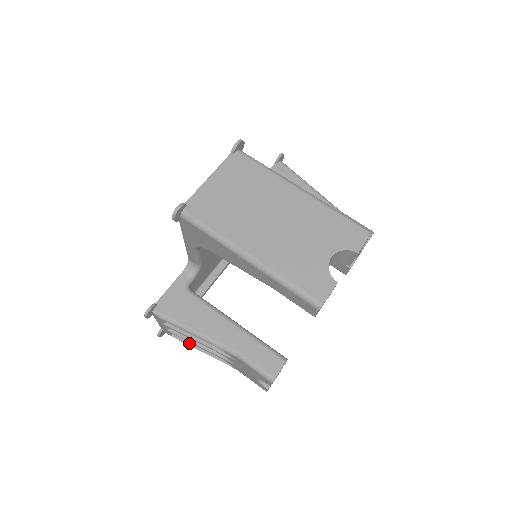
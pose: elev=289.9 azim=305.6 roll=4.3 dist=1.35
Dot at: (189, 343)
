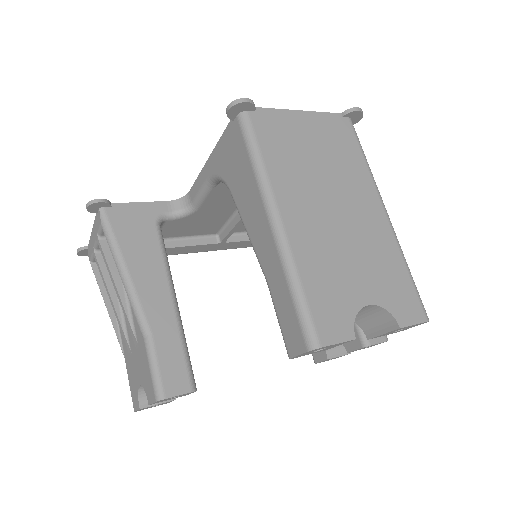
Dot at: (102, 286)
